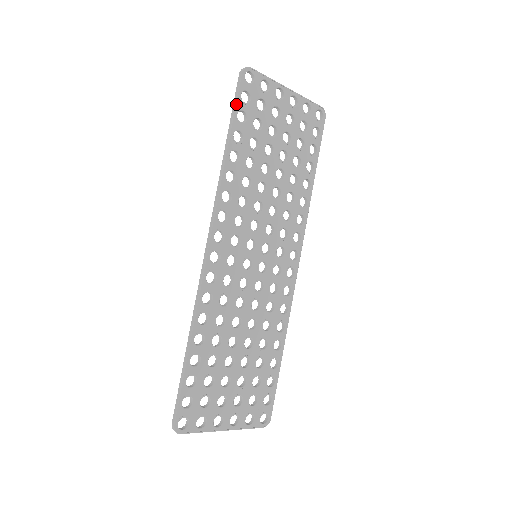
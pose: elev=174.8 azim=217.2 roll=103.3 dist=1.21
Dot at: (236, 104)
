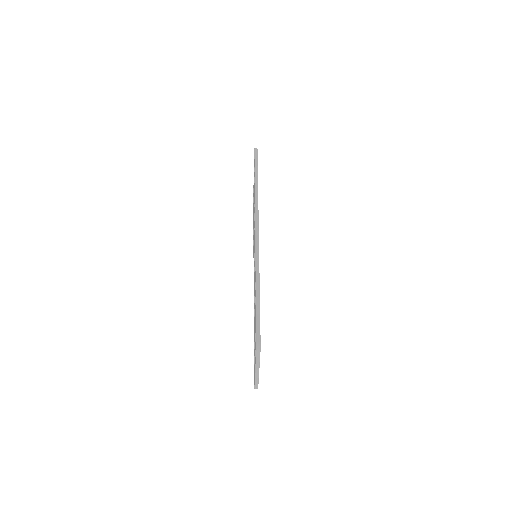
Dot at: occluded
